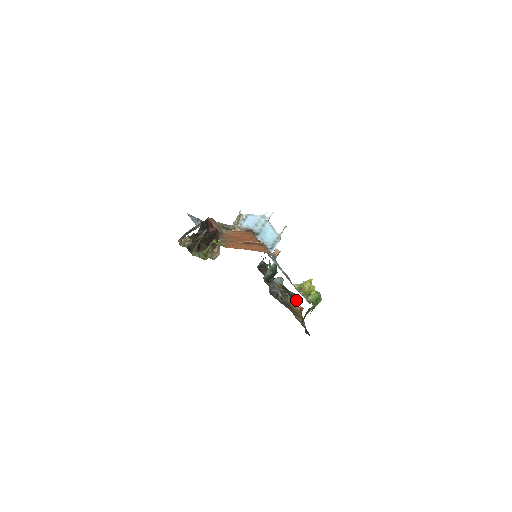
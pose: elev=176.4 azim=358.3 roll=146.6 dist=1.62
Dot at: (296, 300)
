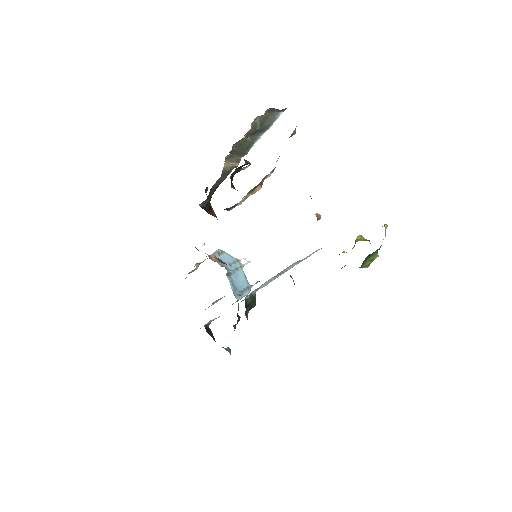
Dot at: occluded
